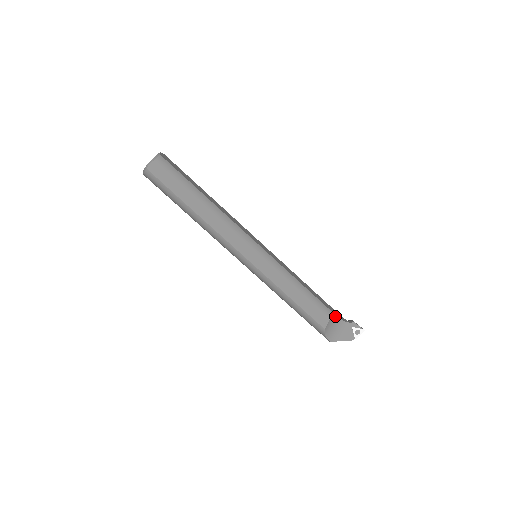
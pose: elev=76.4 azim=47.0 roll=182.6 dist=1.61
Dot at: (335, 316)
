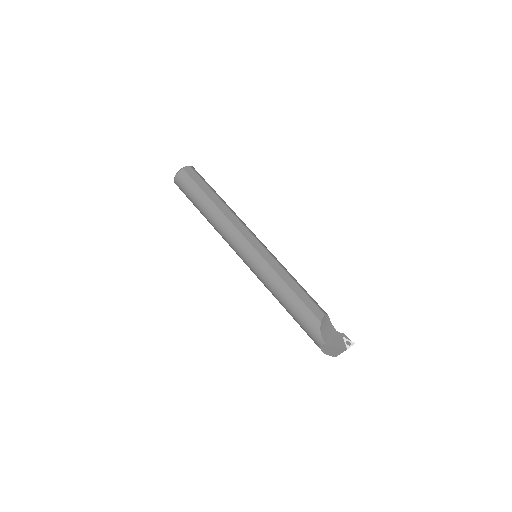
Dot at: (328, 317)
